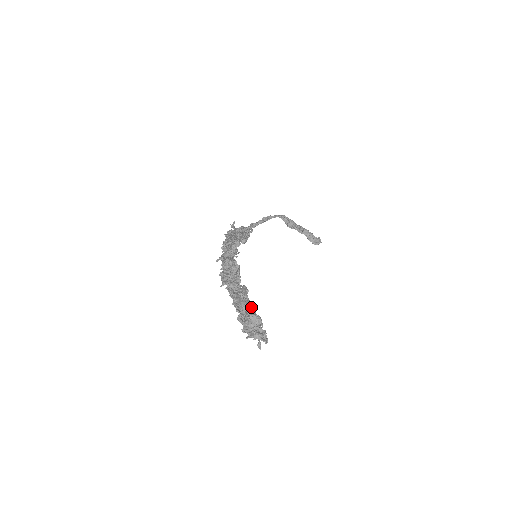
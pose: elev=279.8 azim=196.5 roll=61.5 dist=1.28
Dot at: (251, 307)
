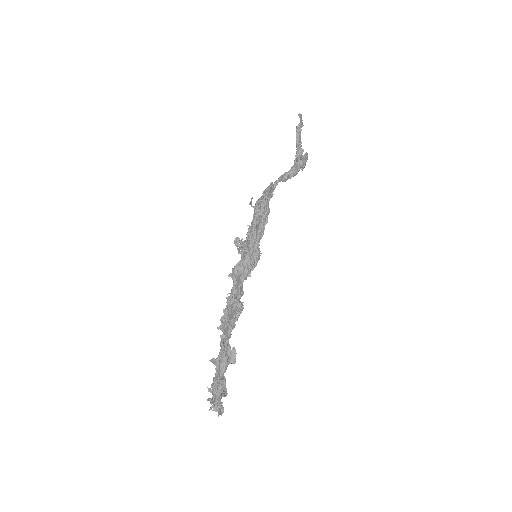
Dot at: (226, 368)
